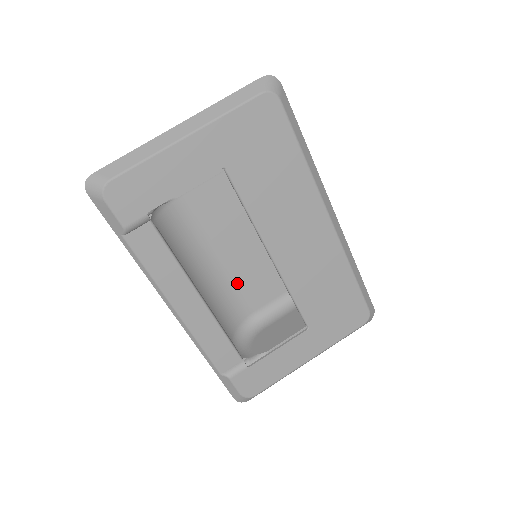
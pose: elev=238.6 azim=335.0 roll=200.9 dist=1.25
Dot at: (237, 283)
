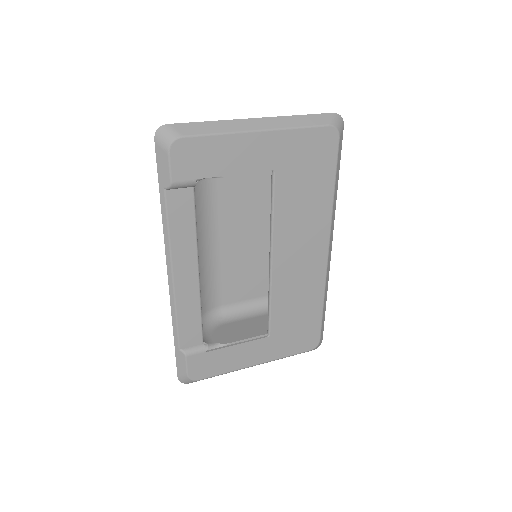
Dot at: (221, 274)
